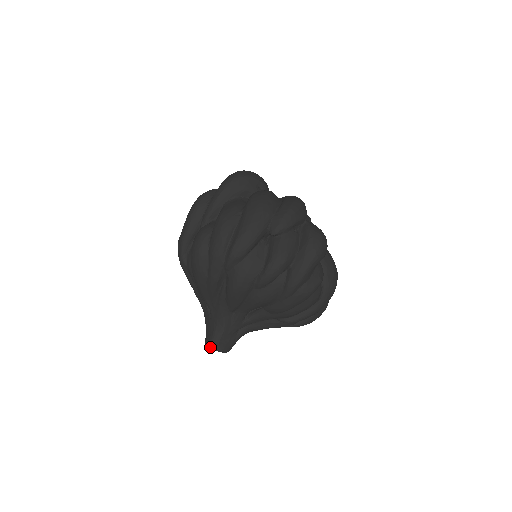
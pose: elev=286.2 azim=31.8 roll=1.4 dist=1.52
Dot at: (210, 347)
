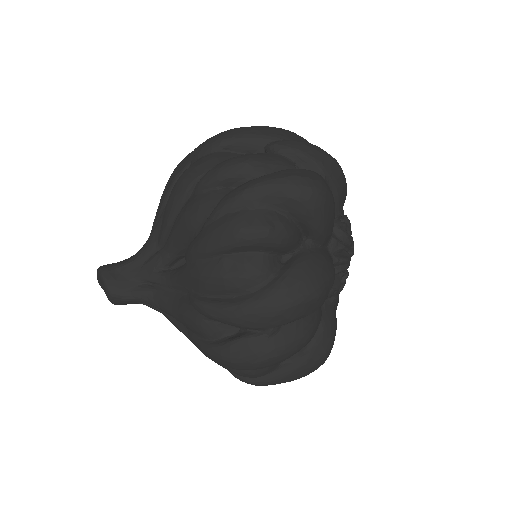
Dot at: (101, 266)
